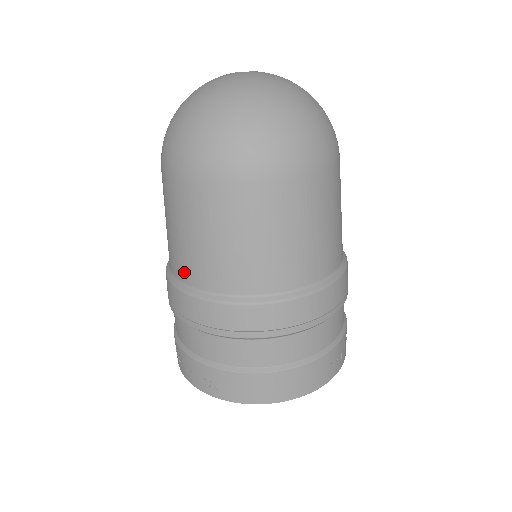
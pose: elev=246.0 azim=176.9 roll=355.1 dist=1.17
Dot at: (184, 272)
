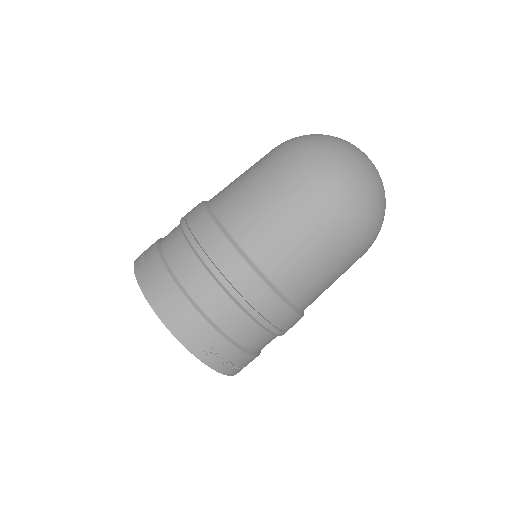
Dot at: (217, 197)
